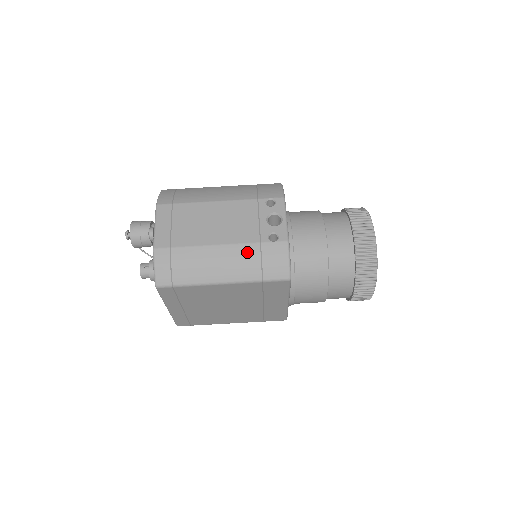
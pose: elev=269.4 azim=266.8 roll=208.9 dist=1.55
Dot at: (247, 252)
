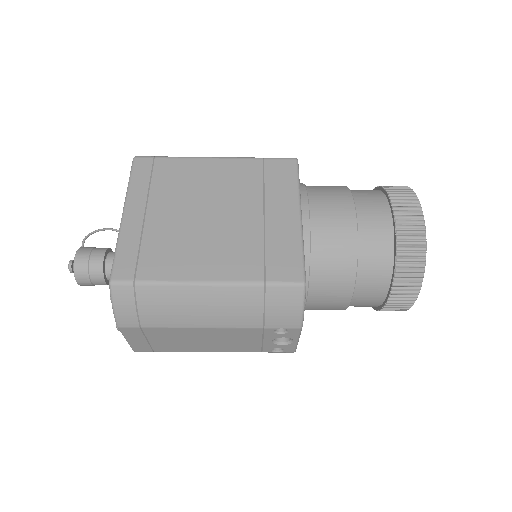
Dot at: occluded
